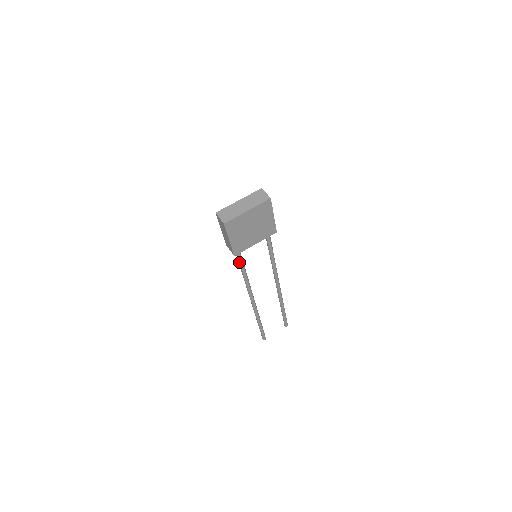
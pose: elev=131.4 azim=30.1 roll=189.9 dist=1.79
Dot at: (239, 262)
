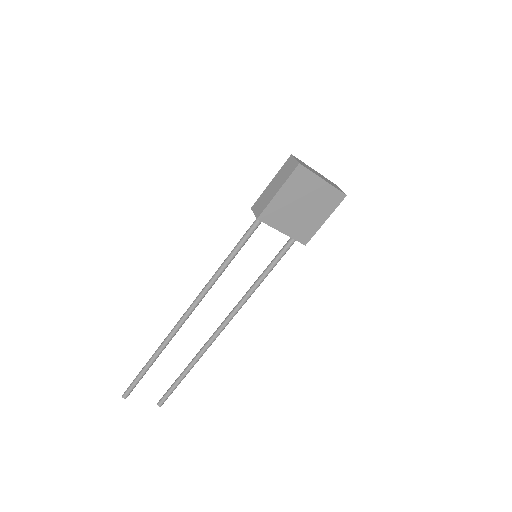
Dot at: (242, 240)
